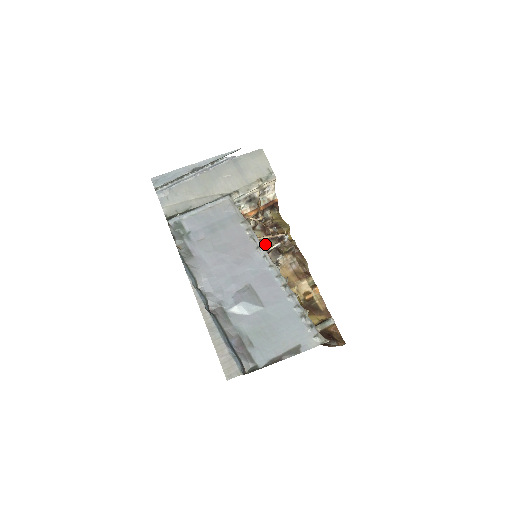
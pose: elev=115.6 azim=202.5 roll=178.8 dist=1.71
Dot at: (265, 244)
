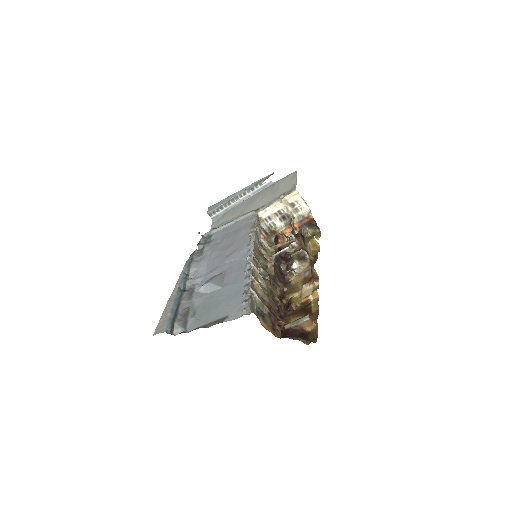
Dot at: occluded
